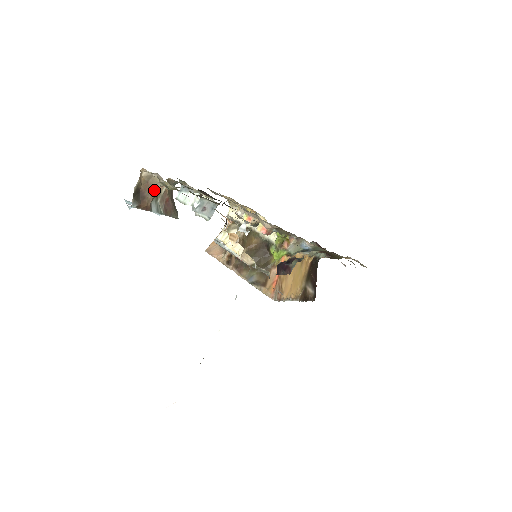
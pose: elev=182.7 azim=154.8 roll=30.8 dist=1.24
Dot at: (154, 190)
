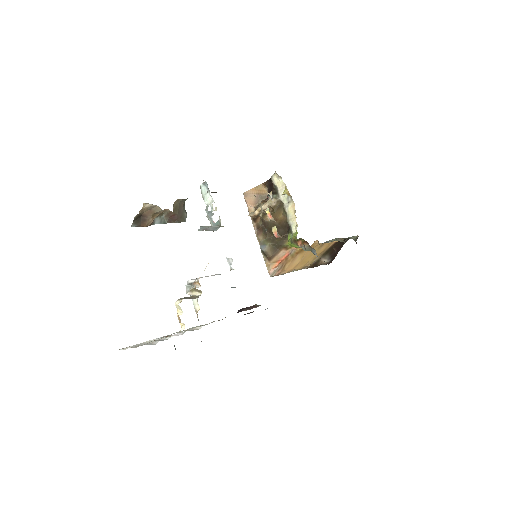
Dot at: (157, 213)
